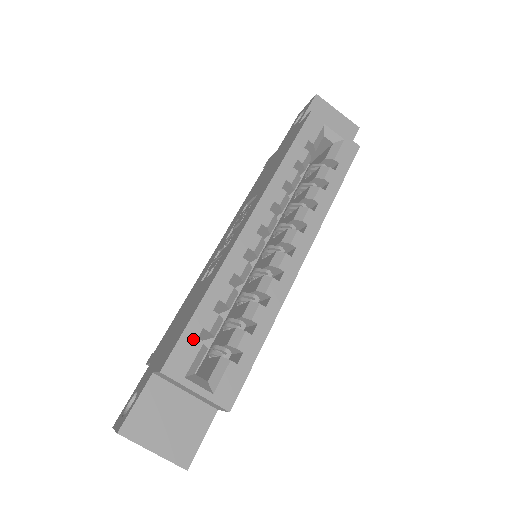
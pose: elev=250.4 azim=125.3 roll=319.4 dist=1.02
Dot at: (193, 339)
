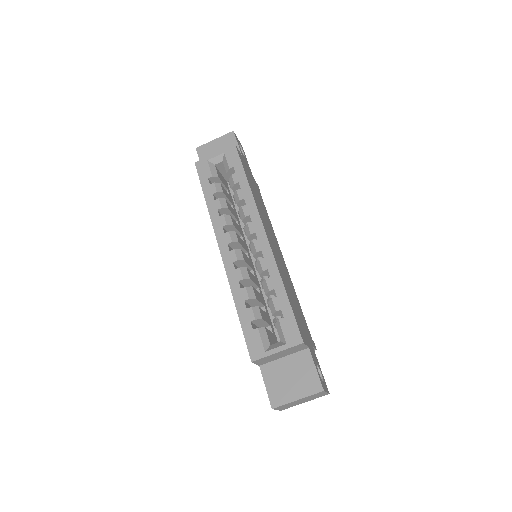
Dot at: (251, 331)
